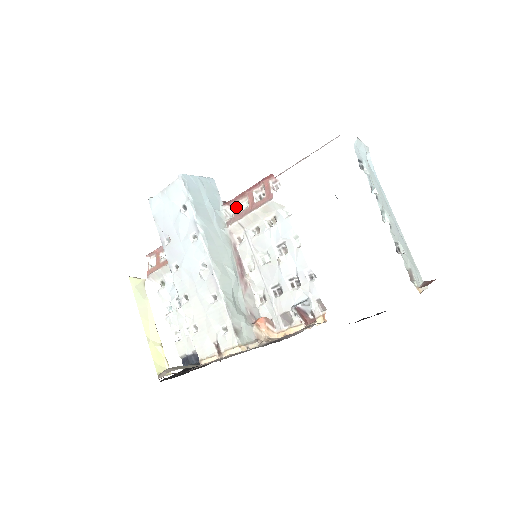
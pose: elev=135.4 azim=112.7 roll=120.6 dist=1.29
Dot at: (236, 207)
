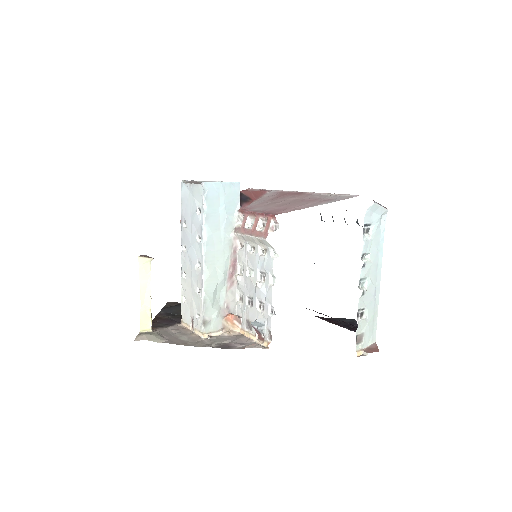
Dot at: (245, 220)
